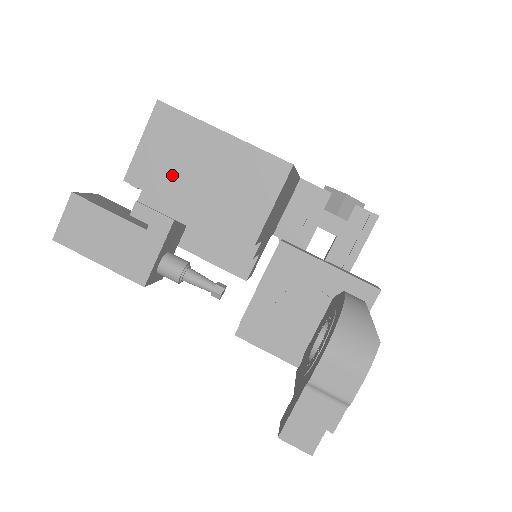
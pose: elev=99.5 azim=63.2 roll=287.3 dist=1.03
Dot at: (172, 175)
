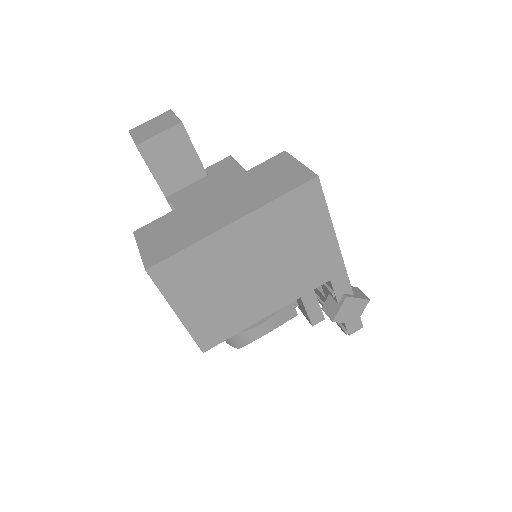
Dot at: occluded
